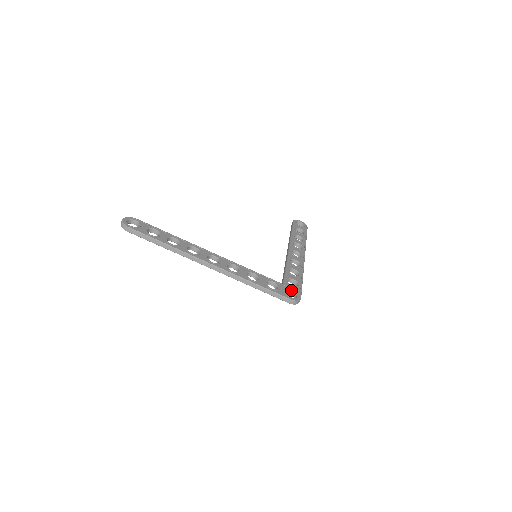
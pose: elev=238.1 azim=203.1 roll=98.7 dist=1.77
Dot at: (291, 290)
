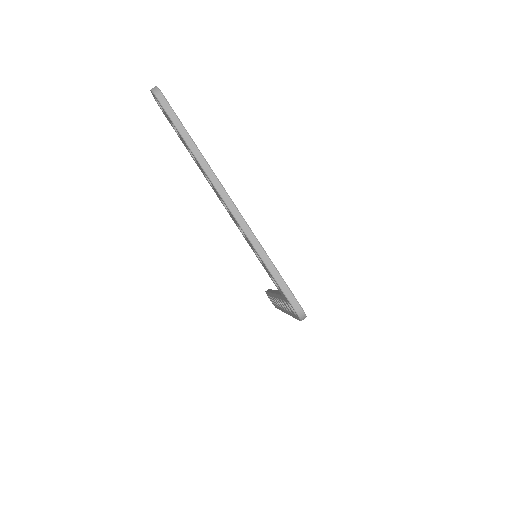
Dot at: occluded
